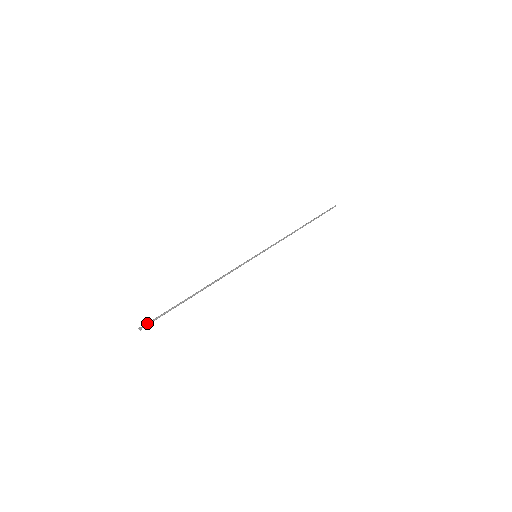
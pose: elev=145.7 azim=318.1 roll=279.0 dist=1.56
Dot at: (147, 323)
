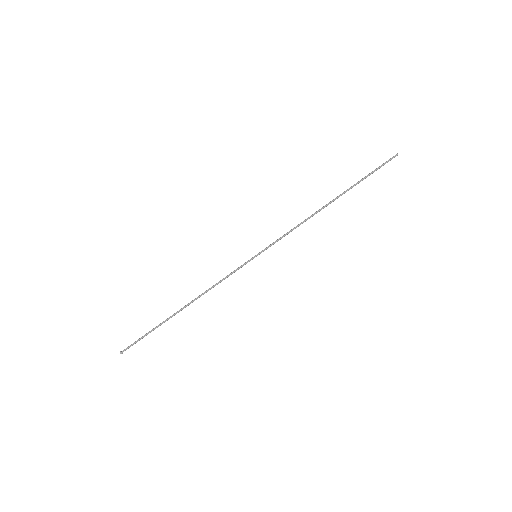
Dot at: (128, 347)
